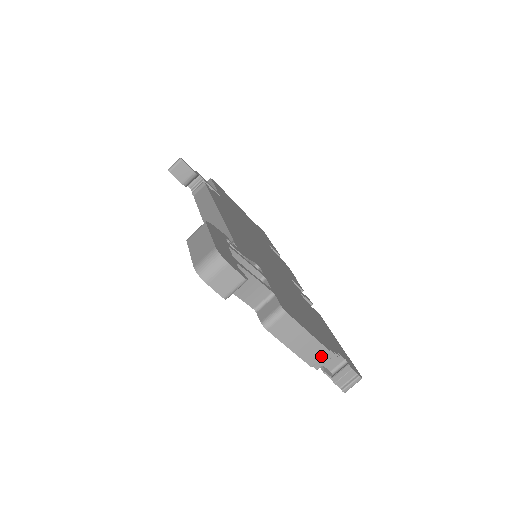
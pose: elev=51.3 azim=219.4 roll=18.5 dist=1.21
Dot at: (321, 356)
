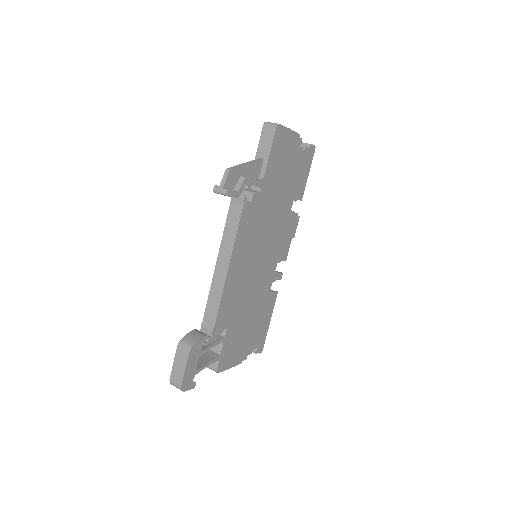
Dot at: occluded
